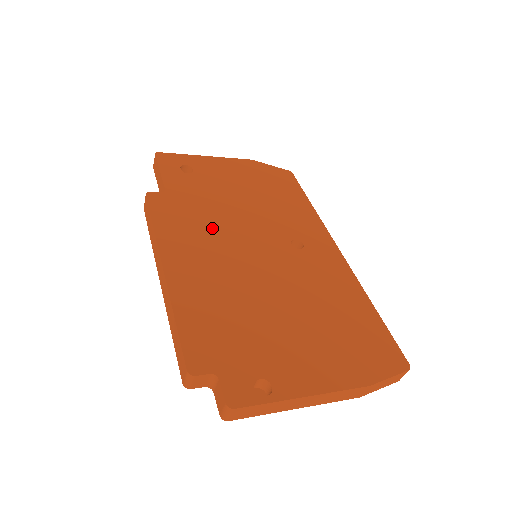
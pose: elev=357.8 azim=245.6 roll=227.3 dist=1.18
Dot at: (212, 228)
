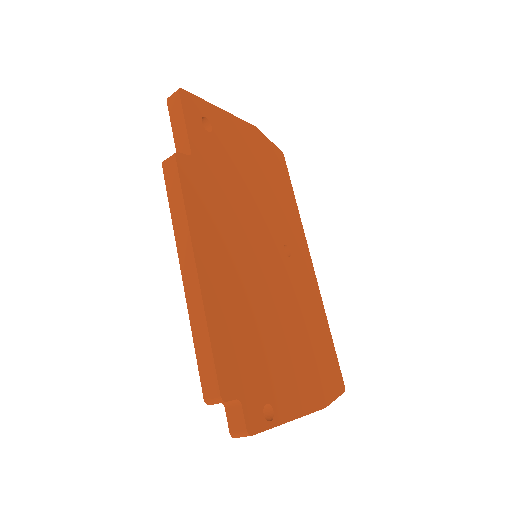
Dot at: (230, 218)
